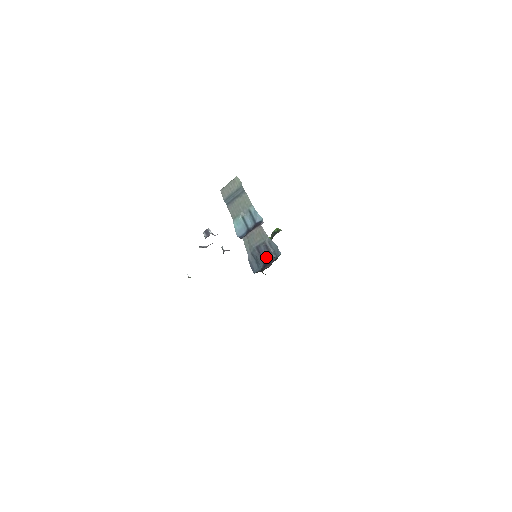
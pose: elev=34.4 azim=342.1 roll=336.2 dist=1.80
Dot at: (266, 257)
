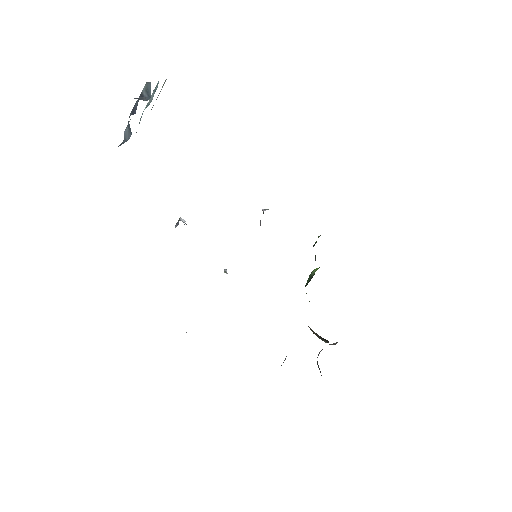
Dot at: (135, 110)
